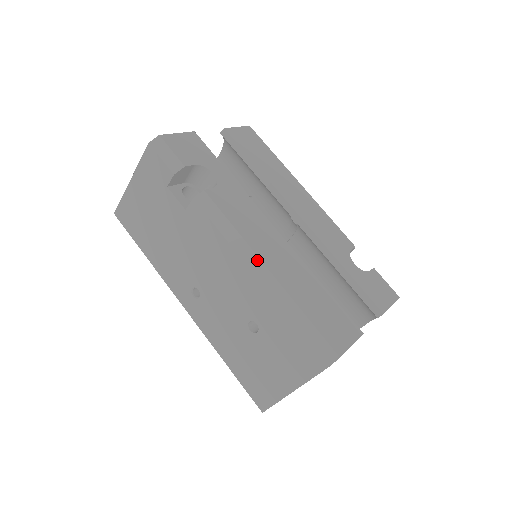
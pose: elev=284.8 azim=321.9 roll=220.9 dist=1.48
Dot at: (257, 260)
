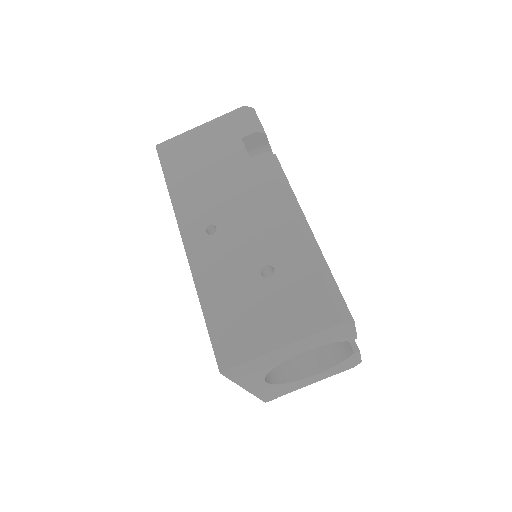
Dot at: (303, 216)
